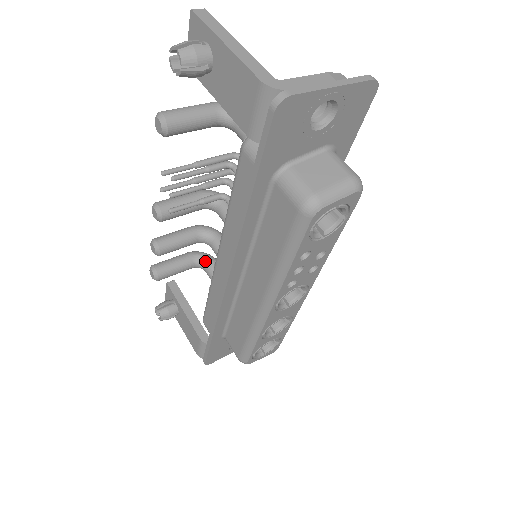
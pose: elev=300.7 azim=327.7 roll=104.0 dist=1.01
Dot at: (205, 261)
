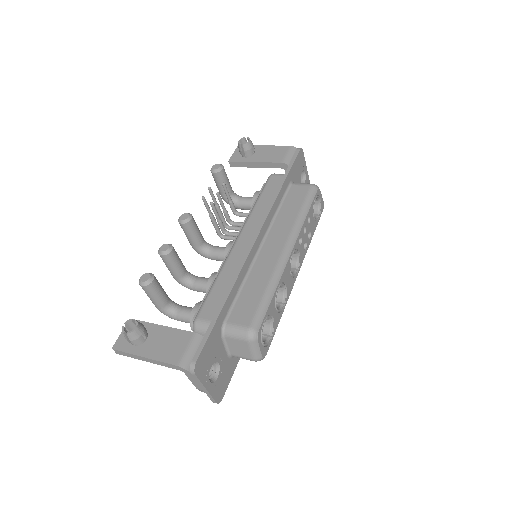
Dot at: (178, 304)
